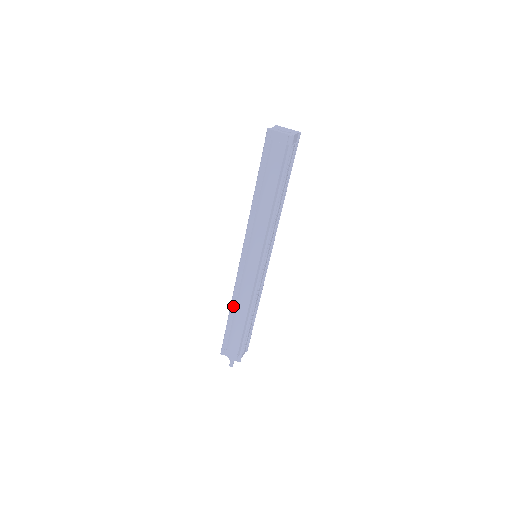
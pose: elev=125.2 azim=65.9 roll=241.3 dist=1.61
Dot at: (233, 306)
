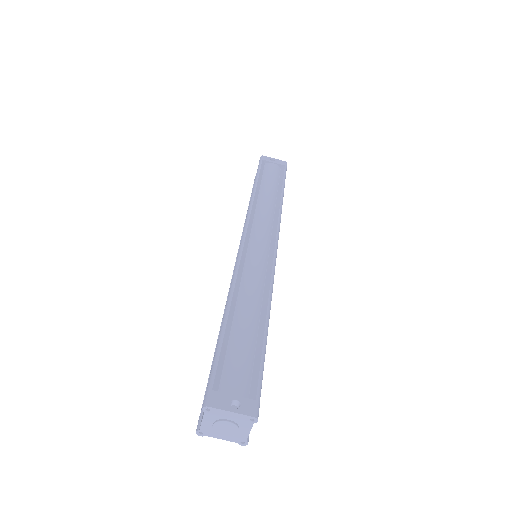
Dot at: occluded
